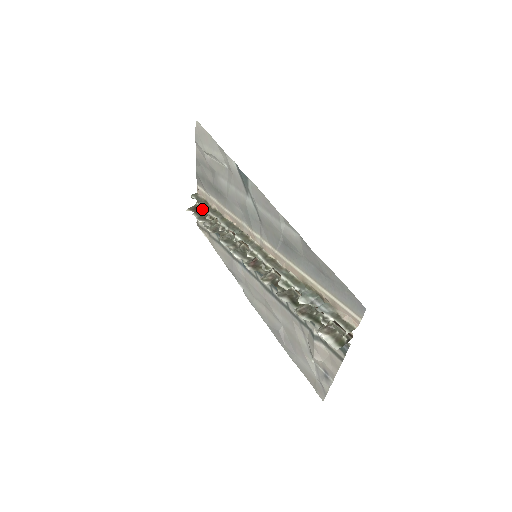
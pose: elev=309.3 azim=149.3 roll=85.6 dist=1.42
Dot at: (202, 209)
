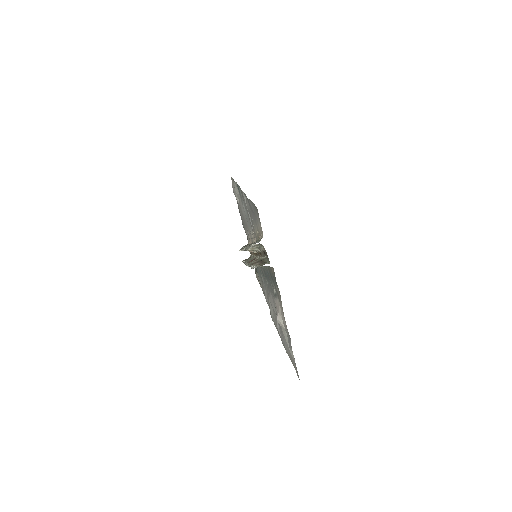
Dot at: occluded
